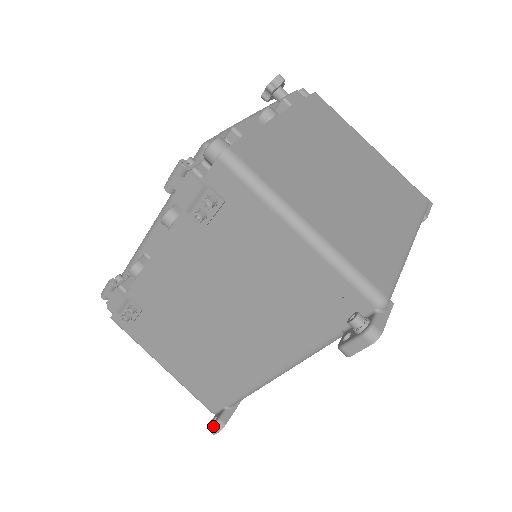
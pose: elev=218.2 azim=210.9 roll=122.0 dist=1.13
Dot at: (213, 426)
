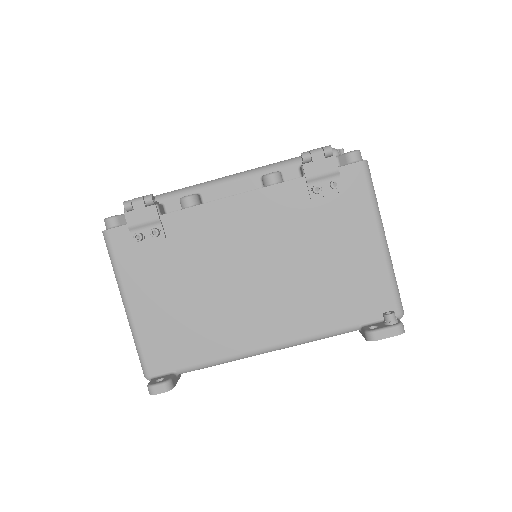
Dot at: (163, 383)
